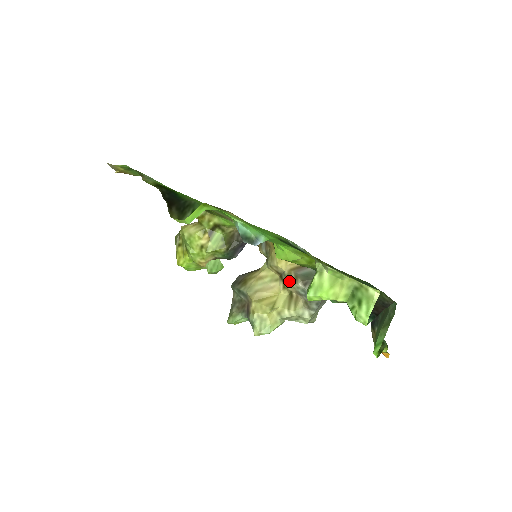
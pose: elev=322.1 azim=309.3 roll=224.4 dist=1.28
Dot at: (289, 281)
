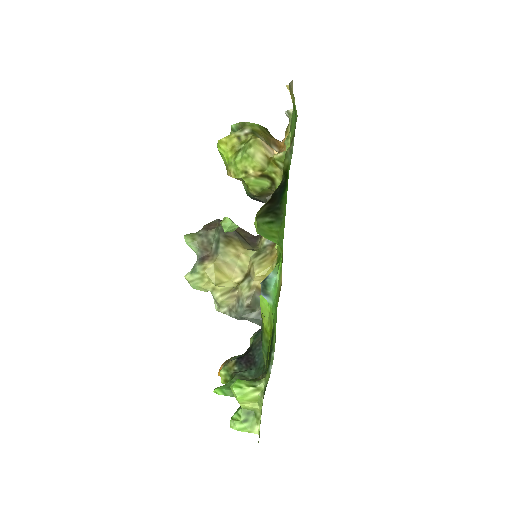
Dot at: (246, 289)
